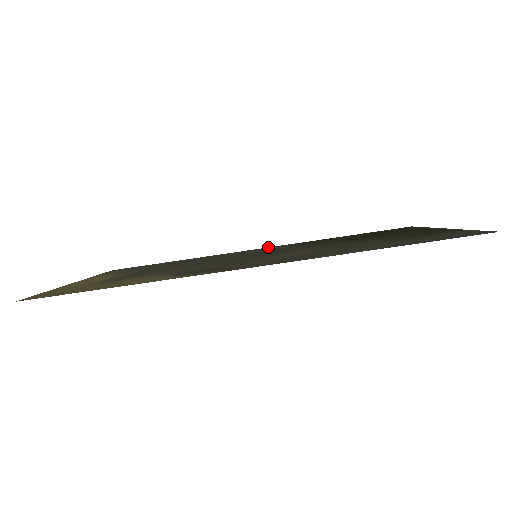
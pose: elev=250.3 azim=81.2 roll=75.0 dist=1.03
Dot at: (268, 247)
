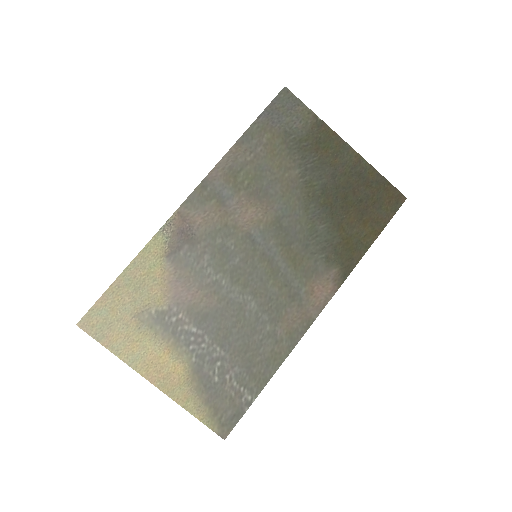
Dot at: (326, 304)
